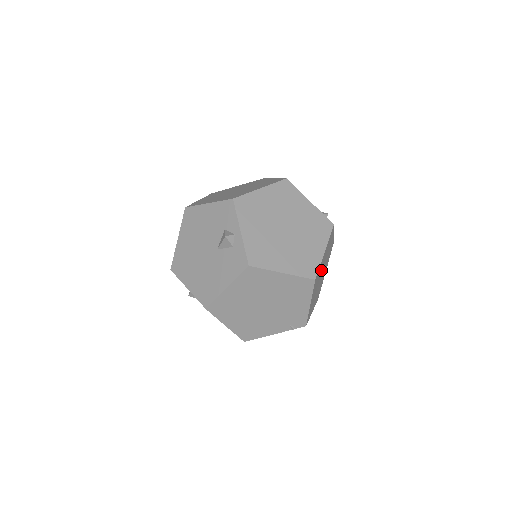
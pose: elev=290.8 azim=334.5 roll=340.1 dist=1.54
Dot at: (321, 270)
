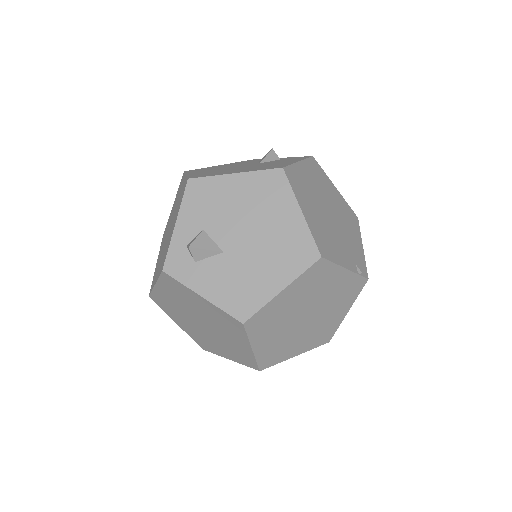
Dot at: occluded
